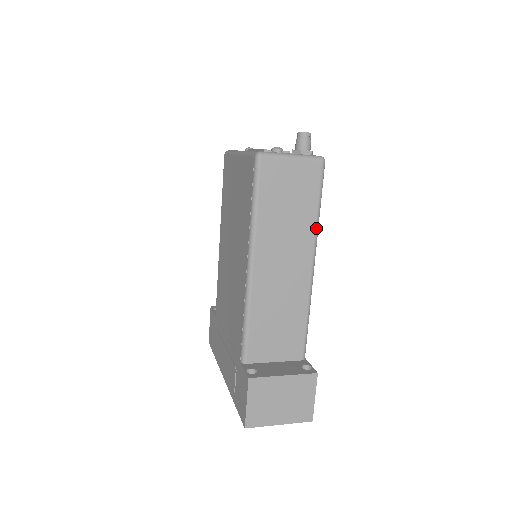
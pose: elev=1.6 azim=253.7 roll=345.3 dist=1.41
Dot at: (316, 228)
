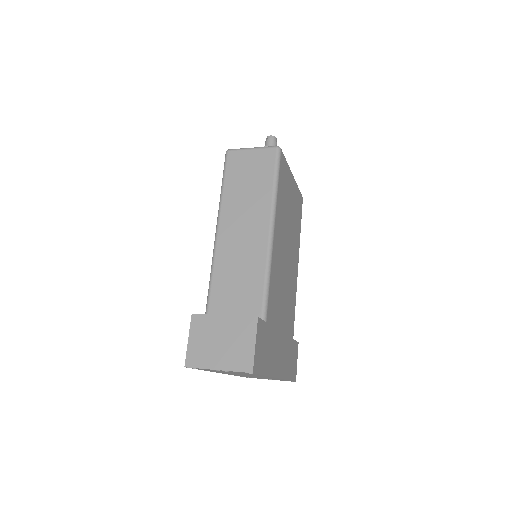
Dot at: (272, 198)
